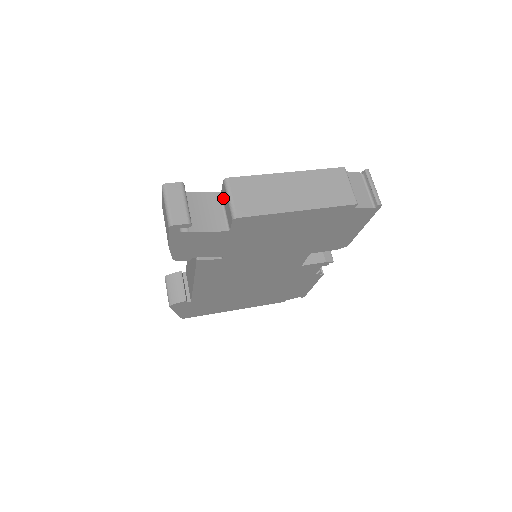
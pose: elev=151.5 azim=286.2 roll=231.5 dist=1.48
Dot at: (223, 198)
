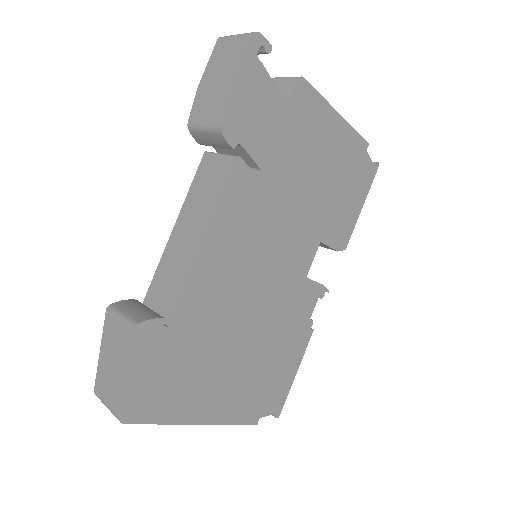
Dot at: occluded
